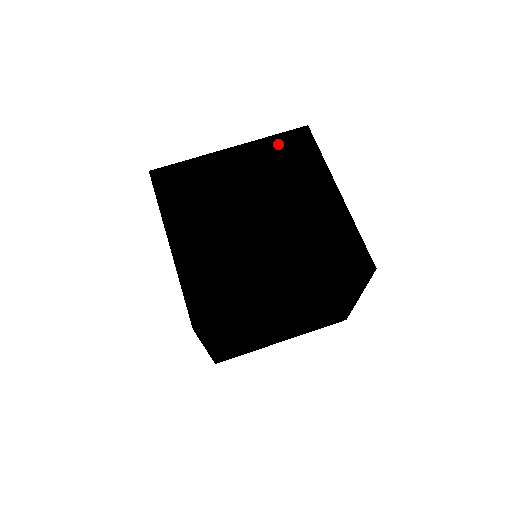
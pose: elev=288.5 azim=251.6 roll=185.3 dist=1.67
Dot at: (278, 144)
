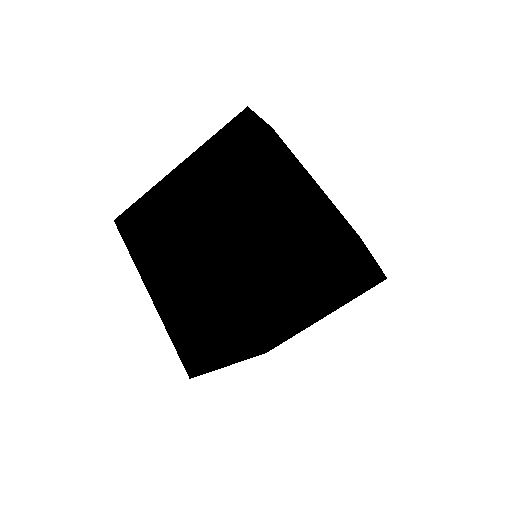
Dot at: (221, 145)
